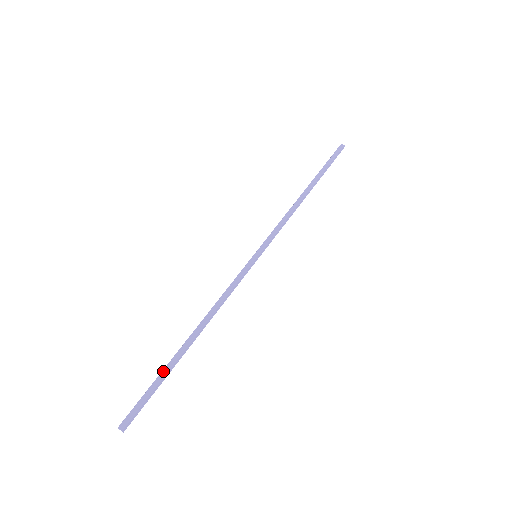
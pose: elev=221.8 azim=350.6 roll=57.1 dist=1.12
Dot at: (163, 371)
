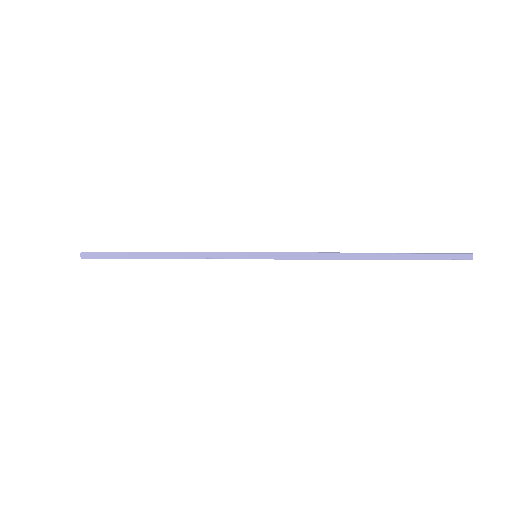
Dot at: (125, 254)
